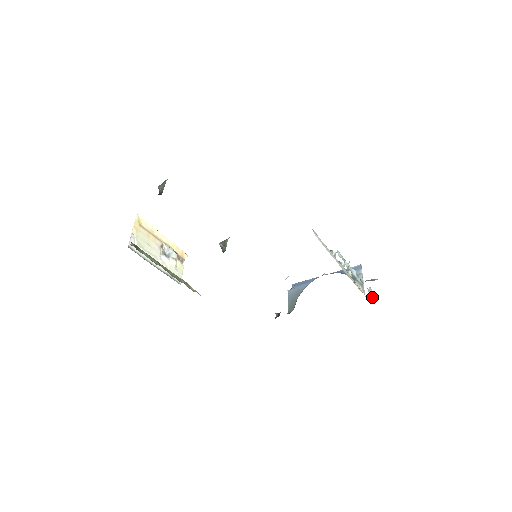
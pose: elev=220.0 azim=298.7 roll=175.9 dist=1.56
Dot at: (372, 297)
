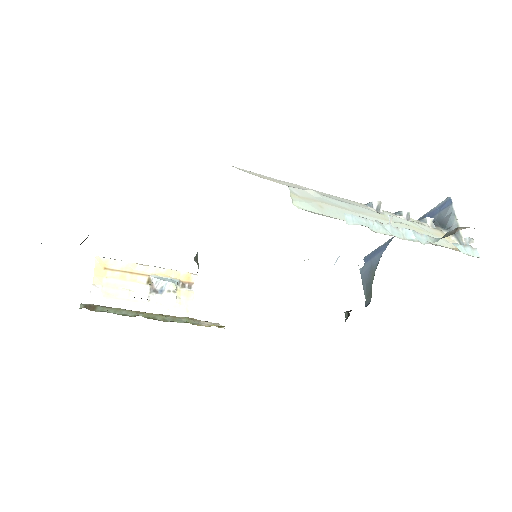
Dot at: (474, 255)
